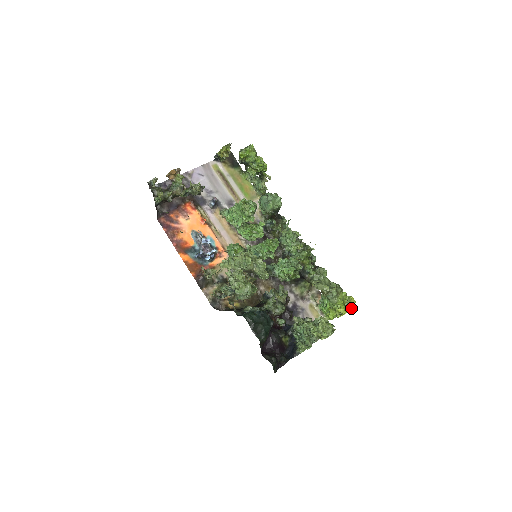
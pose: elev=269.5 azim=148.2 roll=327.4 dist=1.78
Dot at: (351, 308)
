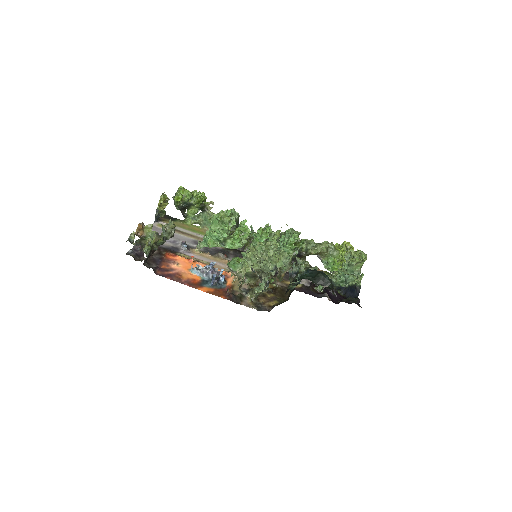
Dot at: (352, 248)
